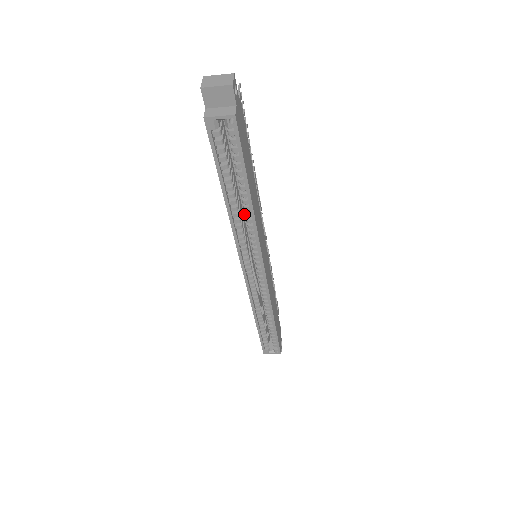
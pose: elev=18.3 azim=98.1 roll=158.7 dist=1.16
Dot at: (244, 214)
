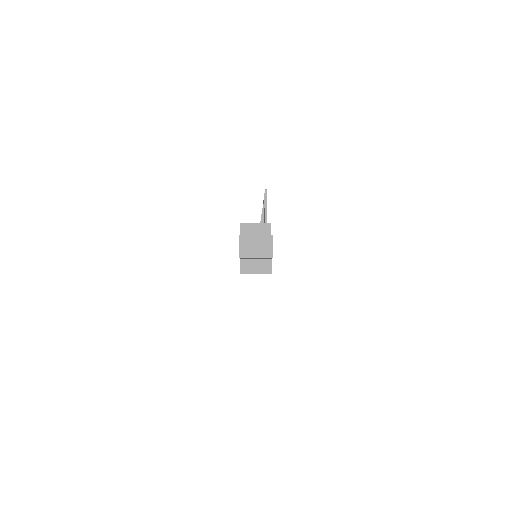
Dot at: occluded
